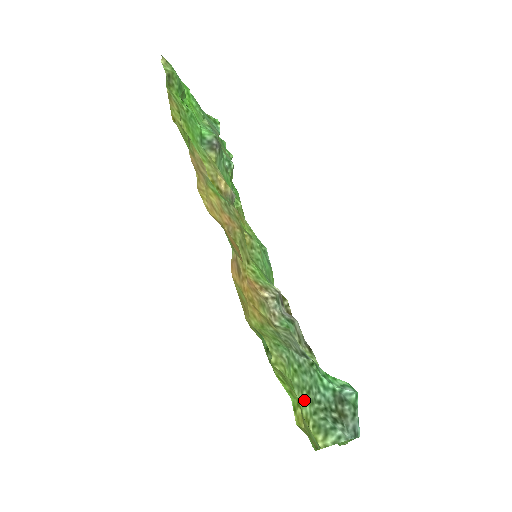
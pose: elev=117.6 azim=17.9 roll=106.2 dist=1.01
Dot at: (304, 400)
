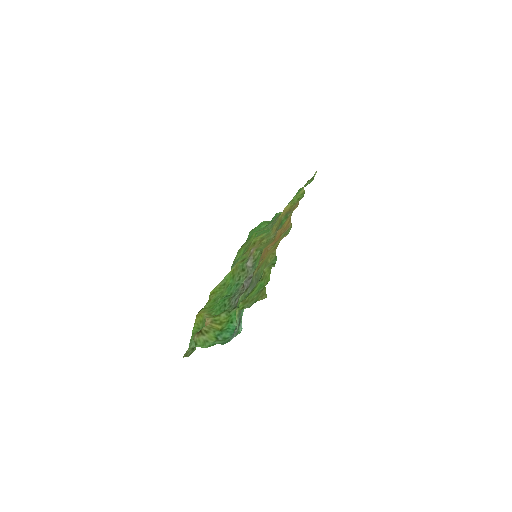
Dot at: occluded
